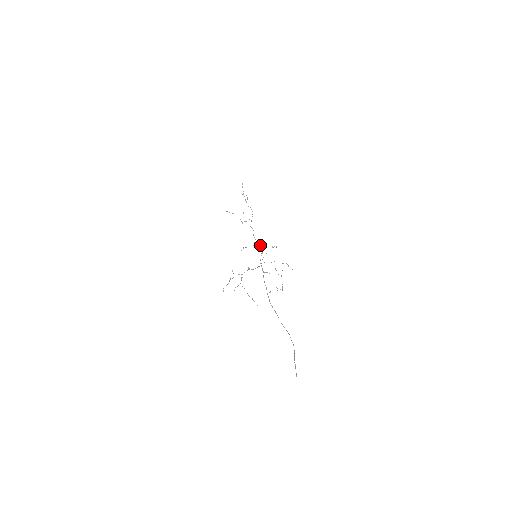
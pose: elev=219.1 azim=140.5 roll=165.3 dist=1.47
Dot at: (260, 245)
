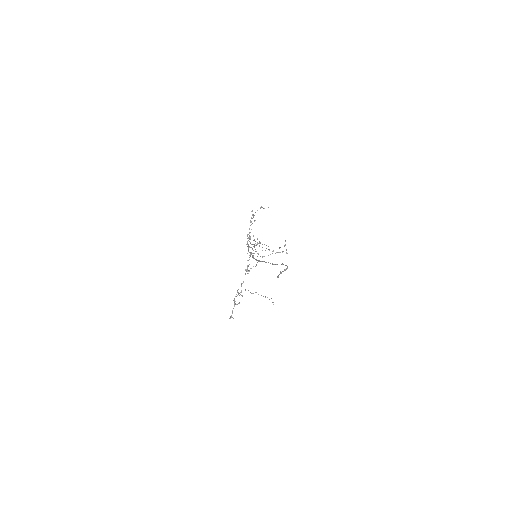
Dot at: occluded
